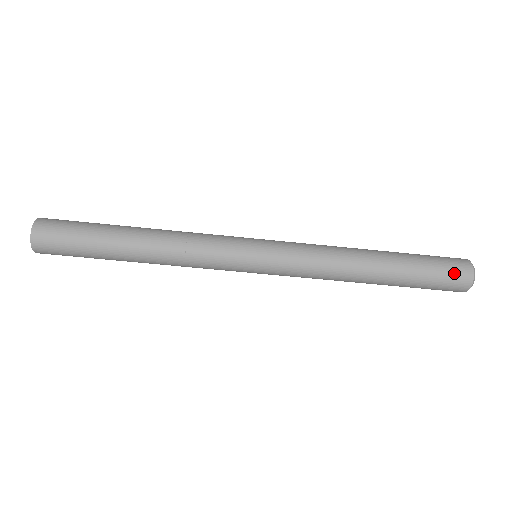
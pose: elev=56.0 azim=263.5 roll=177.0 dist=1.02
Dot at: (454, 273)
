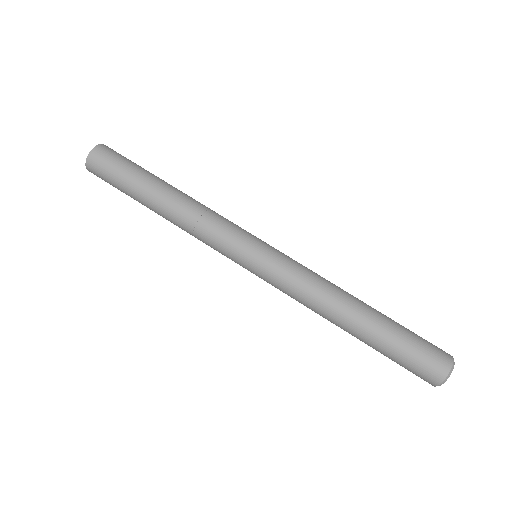
Dot at: (434, 349)
